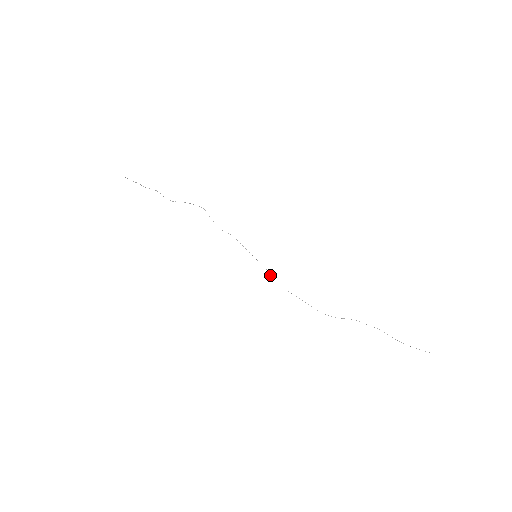
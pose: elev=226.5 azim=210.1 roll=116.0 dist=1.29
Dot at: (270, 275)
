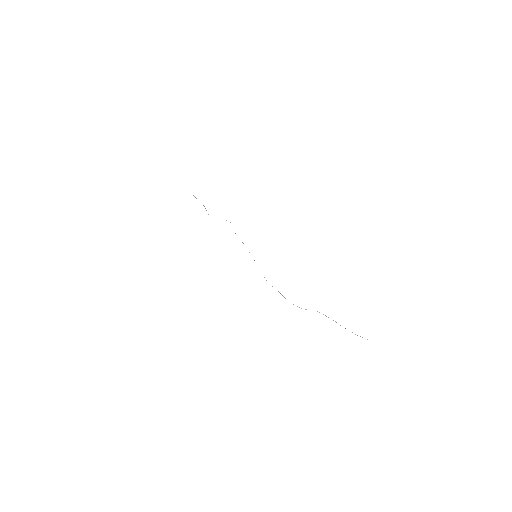
Dot at: occluded
